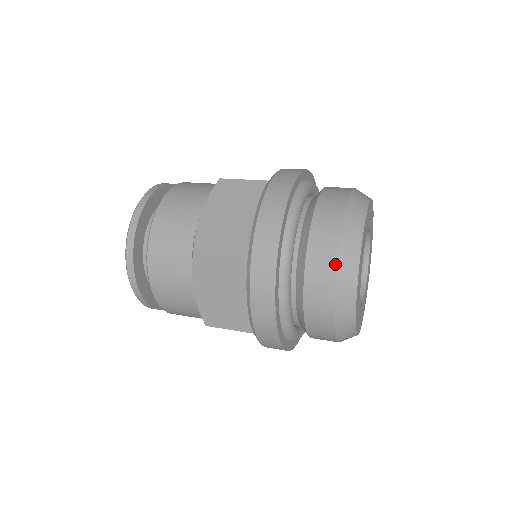
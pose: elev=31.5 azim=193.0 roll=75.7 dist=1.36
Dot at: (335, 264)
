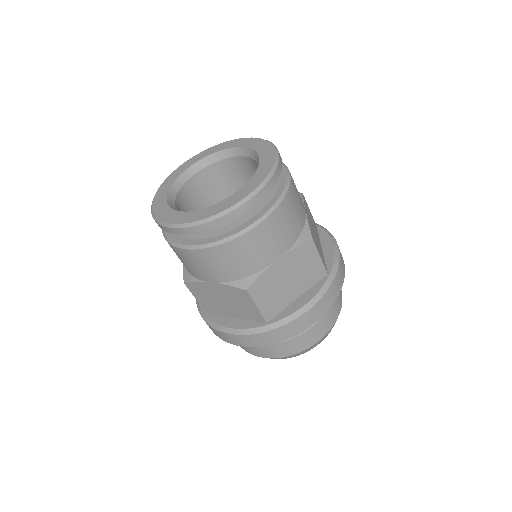
Dot at: (291, 354)
